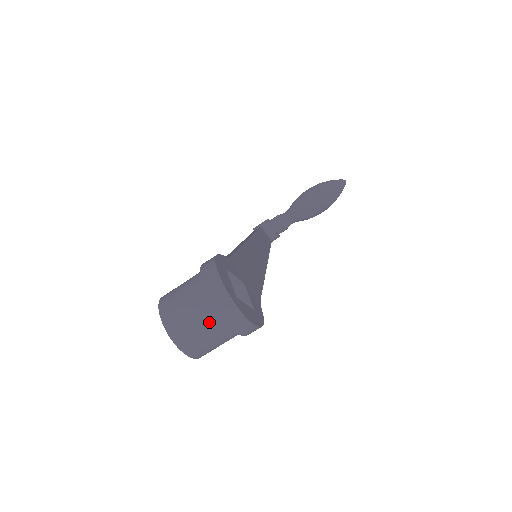
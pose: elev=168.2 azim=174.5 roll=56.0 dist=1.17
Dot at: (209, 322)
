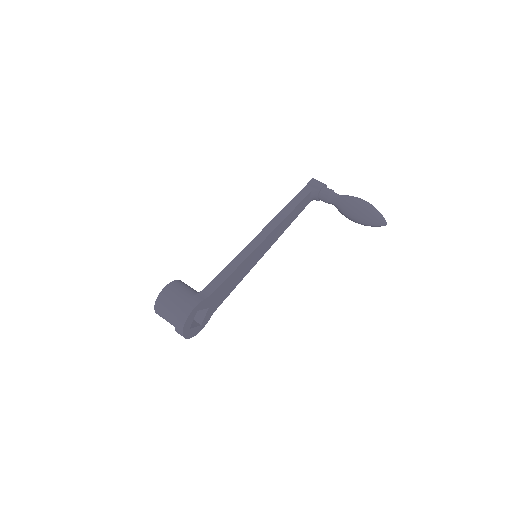
Dot at: occluded
